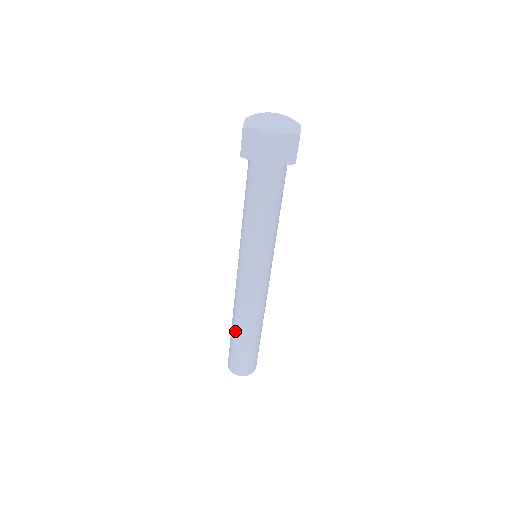
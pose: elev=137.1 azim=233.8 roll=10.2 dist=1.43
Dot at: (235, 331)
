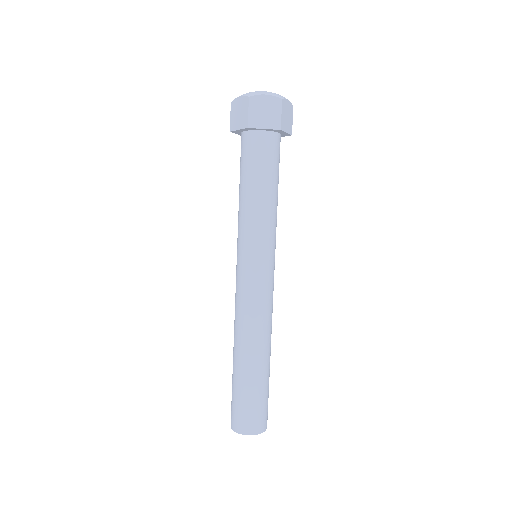
Dot at: (249, 364)
